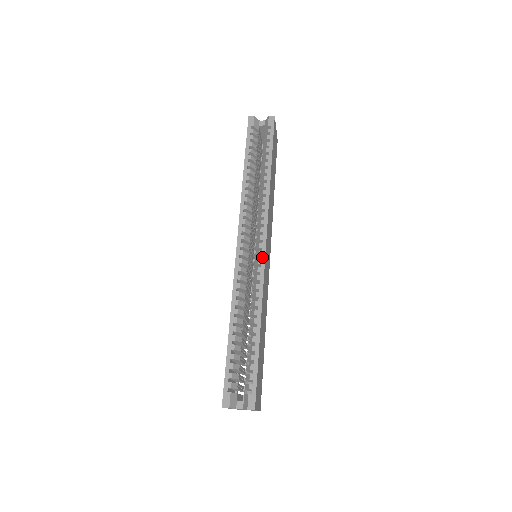
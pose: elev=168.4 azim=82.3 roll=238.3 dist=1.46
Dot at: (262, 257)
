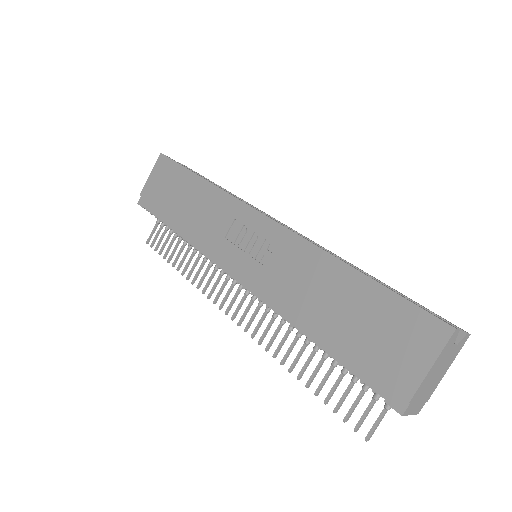
Dot at: occluded
